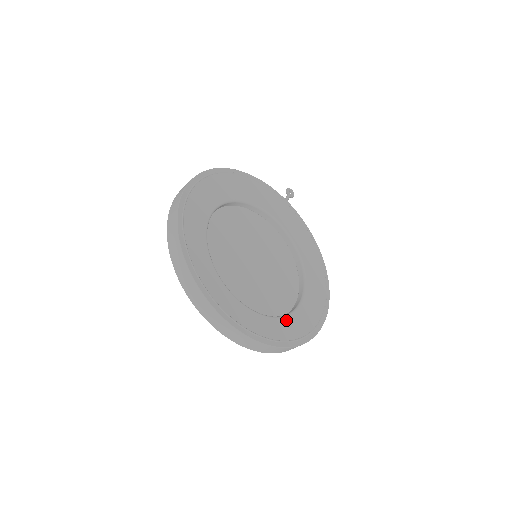
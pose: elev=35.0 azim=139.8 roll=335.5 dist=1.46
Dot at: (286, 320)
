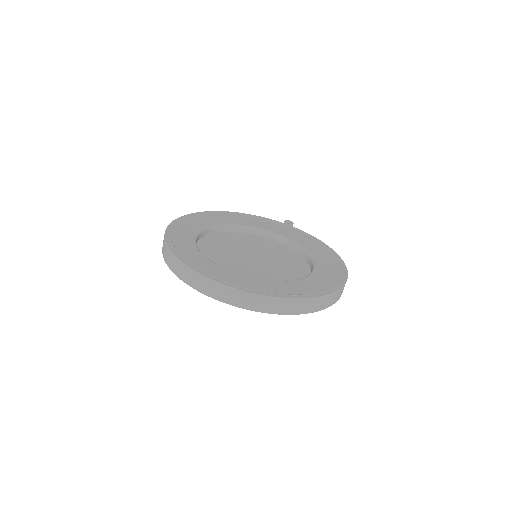
Dot at: (293, 283)
